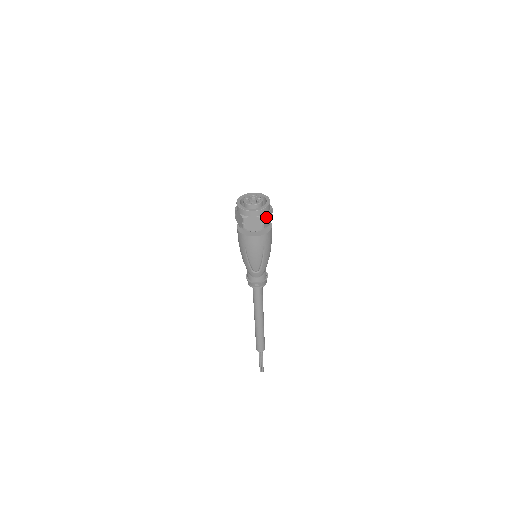
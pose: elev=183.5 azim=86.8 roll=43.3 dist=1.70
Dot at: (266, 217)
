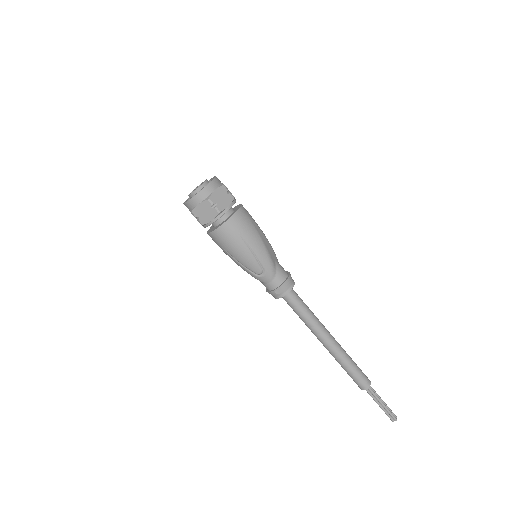
Dot at: (216, 197)
